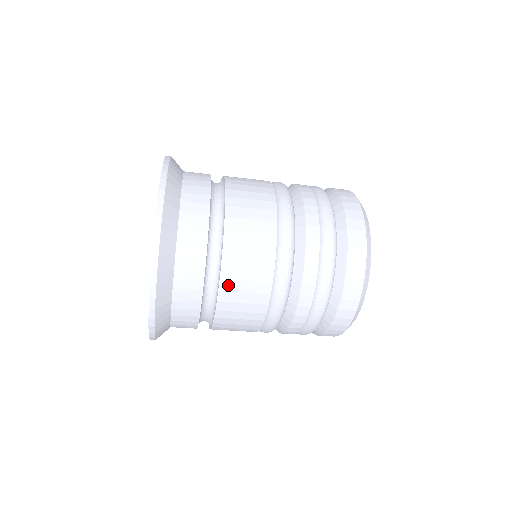
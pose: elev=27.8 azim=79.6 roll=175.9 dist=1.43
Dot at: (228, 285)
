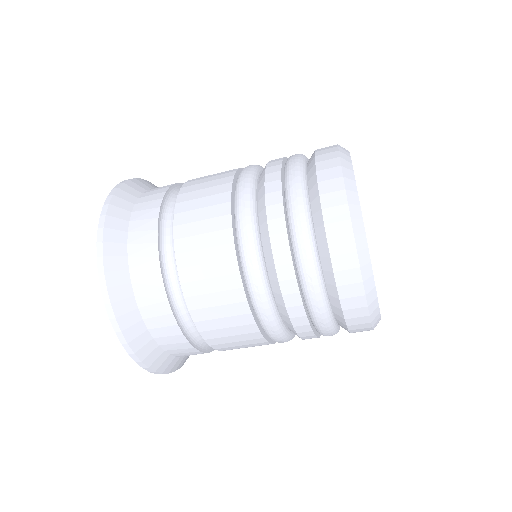
Dot at: (186, 259)
